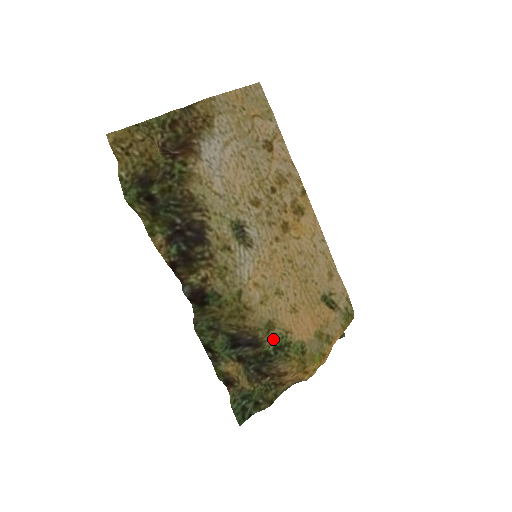
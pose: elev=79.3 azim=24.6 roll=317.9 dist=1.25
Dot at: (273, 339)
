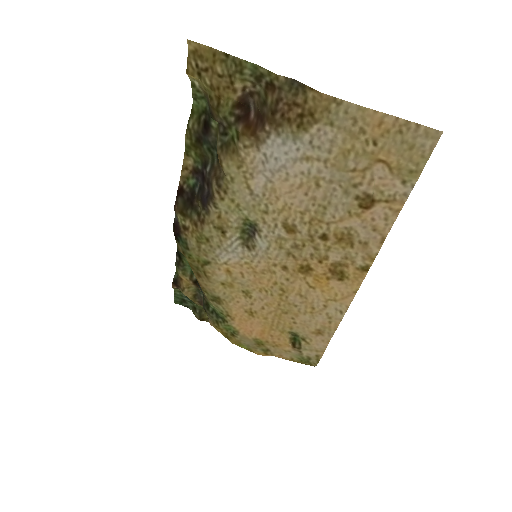
Dot at: (215, 306)
